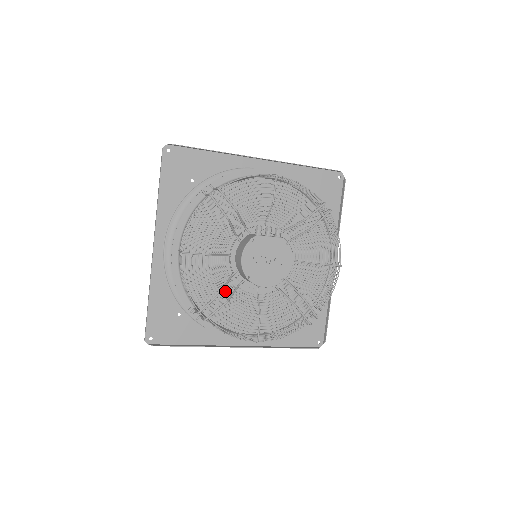
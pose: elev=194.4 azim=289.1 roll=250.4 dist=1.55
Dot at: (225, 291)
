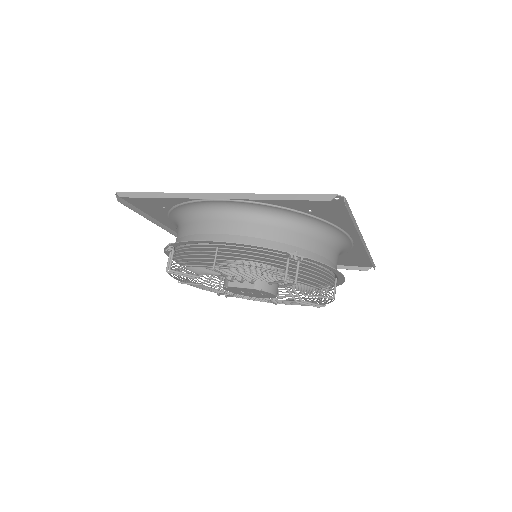
Dot at: occluded
